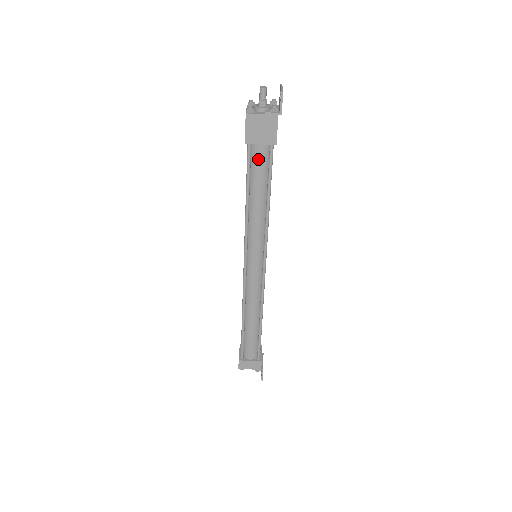
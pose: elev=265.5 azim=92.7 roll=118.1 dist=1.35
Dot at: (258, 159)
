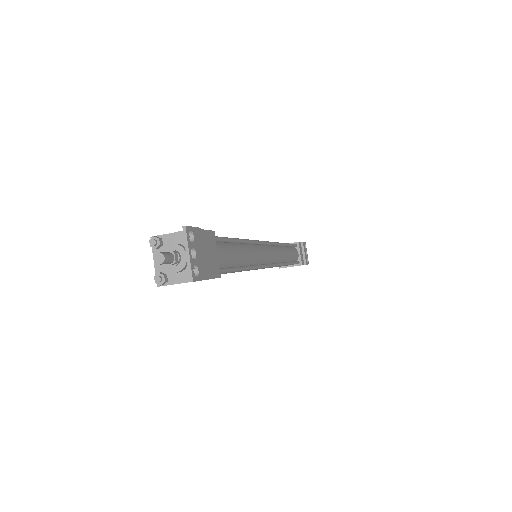
Dot at: occluded
